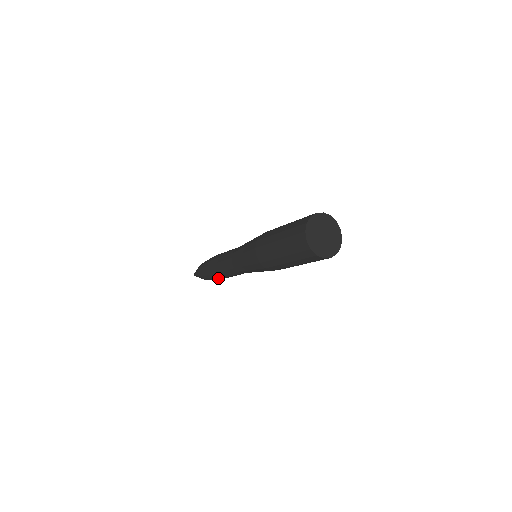
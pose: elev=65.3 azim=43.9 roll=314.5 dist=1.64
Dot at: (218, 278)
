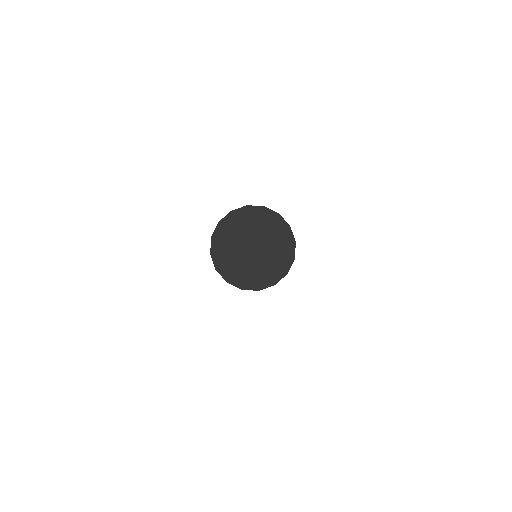
Dot at: occluded
